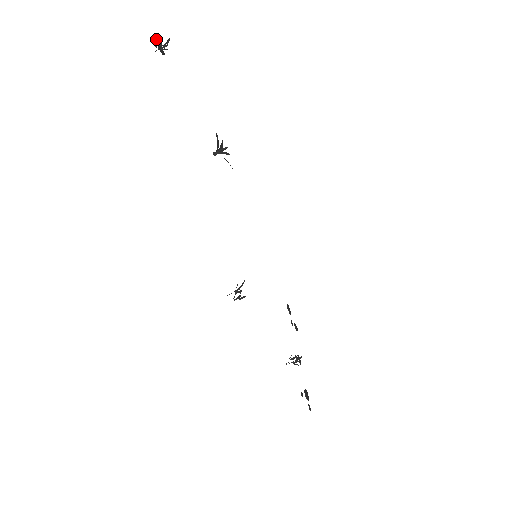
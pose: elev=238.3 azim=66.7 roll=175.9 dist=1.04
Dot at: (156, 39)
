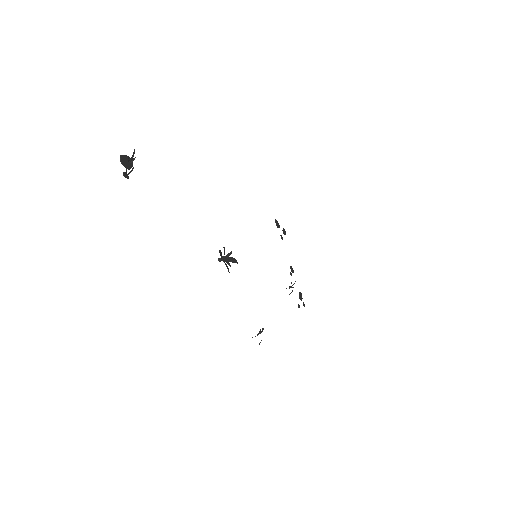
Dot at: (121, 159)
